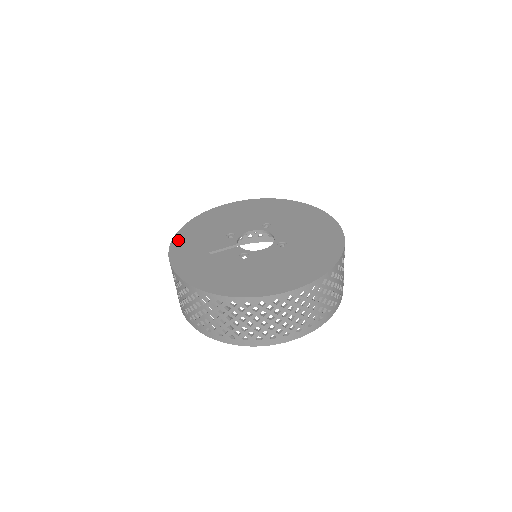
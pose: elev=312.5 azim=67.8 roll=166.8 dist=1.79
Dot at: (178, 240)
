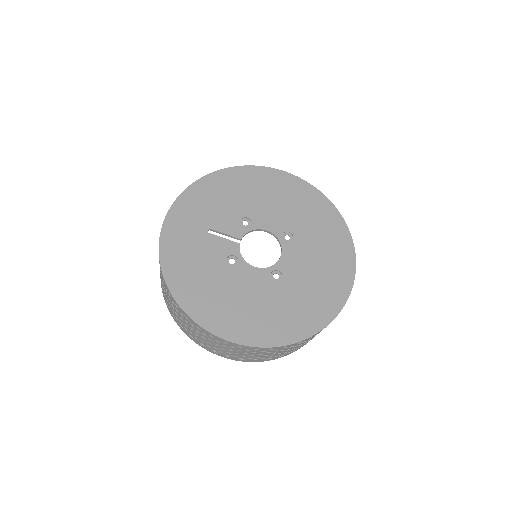
Dot at: (199, 187)
